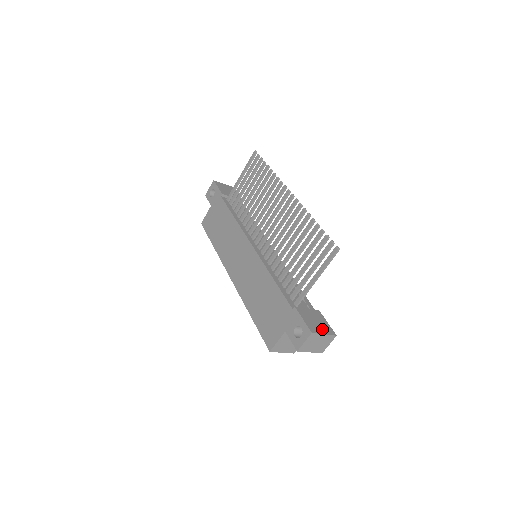
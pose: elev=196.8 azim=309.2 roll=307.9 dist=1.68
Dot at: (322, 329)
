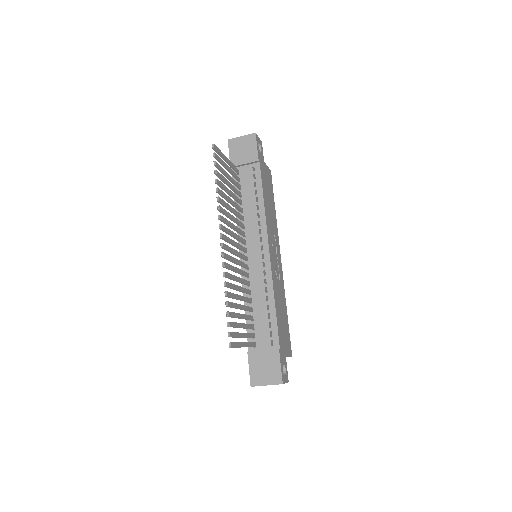
Dot at: (267, 378)
